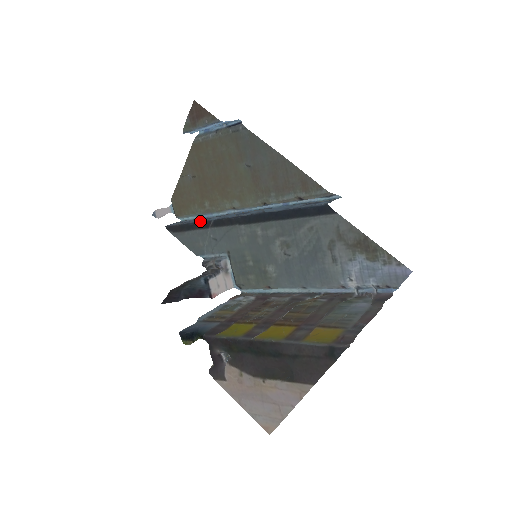
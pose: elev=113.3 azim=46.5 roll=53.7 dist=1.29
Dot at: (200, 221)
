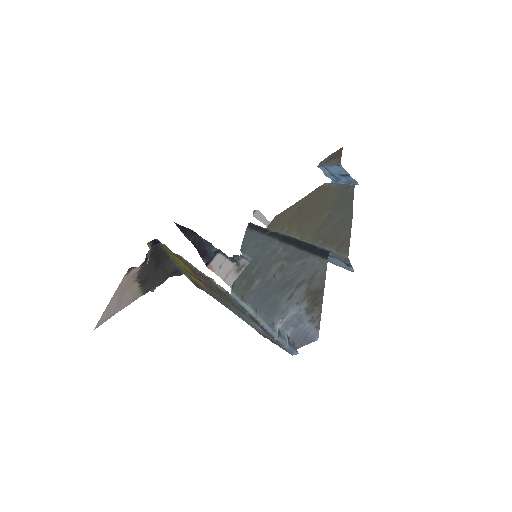
Dot at: occluded
